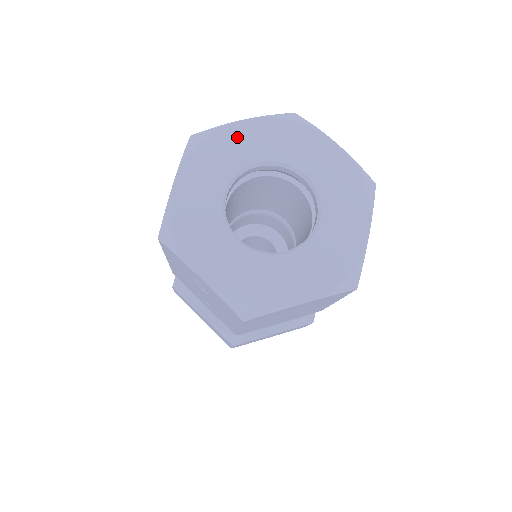
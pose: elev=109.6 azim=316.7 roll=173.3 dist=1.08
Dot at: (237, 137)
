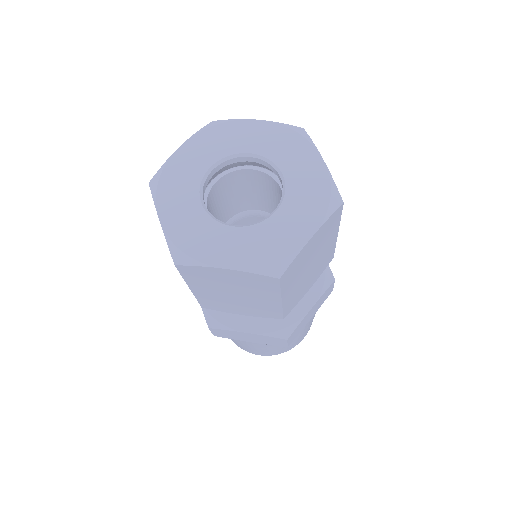
Dot at: (244, 130)
